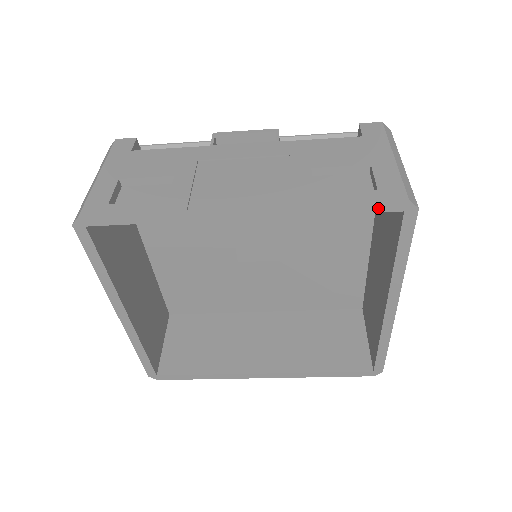
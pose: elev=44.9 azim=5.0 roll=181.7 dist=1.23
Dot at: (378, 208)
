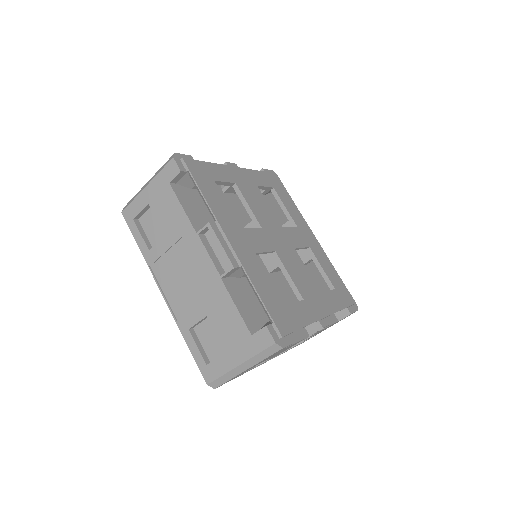
Dot at: occluded
